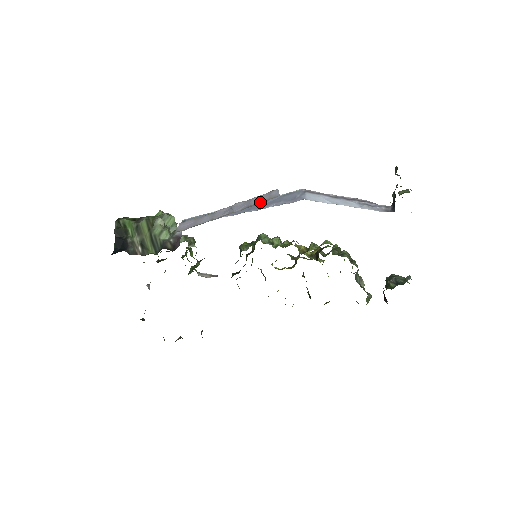
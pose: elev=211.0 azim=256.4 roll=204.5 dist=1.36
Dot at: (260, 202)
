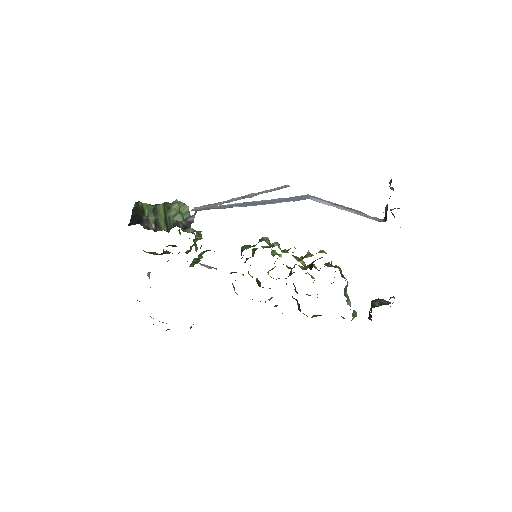
Dot at: occluded
